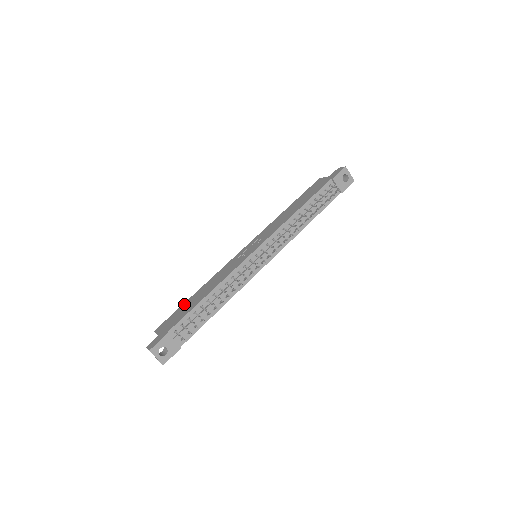
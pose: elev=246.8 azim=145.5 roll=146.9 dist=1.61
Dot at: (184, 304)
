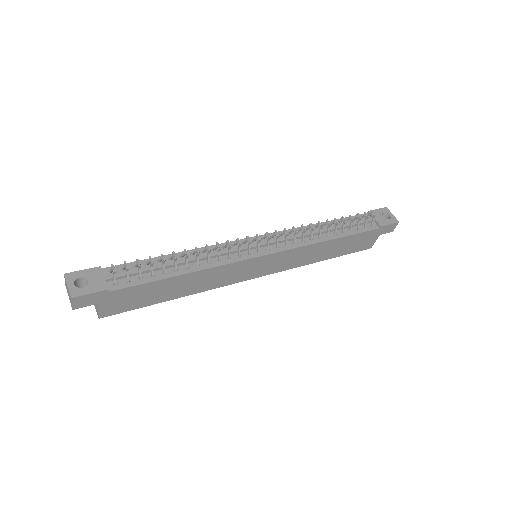
Dot at: occluded
